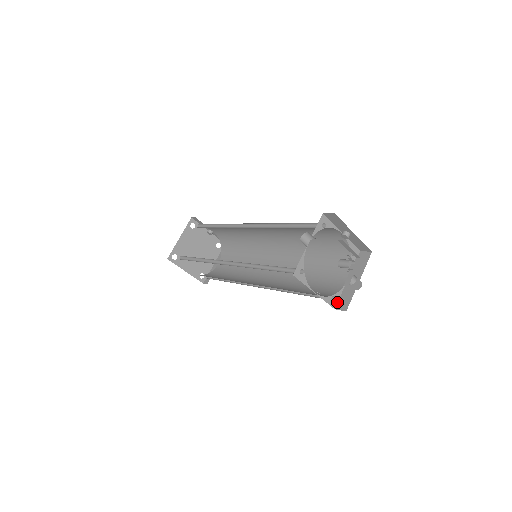
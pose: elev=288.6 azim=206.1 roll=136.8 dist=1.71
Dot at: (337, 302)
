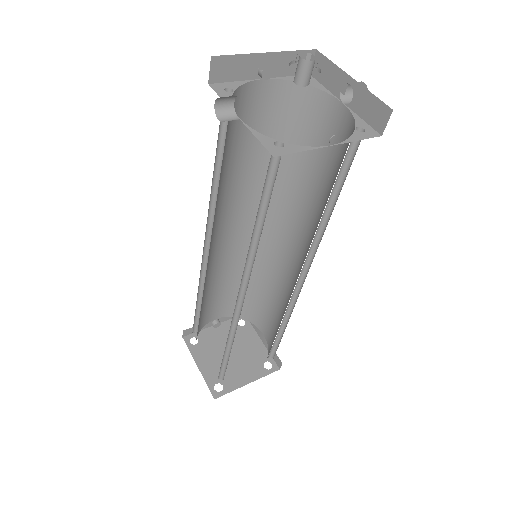
Dot at: (371, 129)
